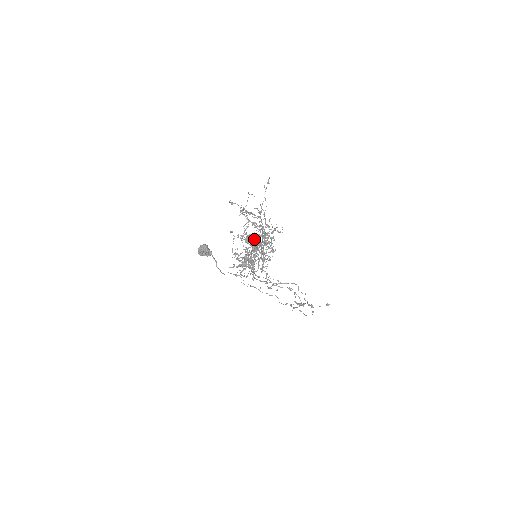
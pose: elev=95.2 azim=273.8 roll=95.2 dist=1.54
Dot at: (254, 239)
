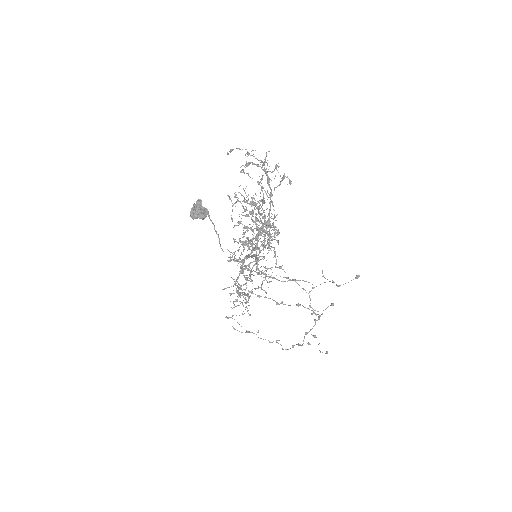
Dot at: (255, 217)
